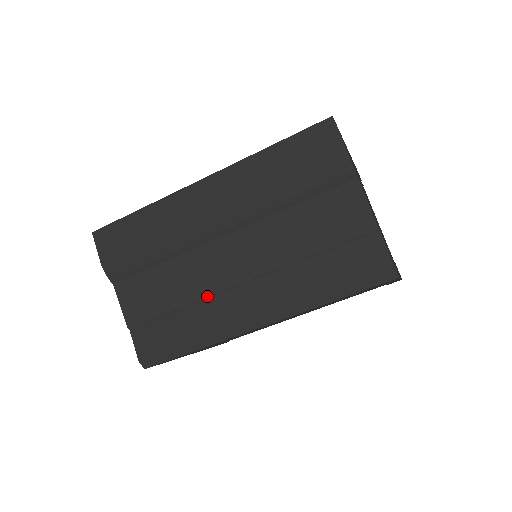
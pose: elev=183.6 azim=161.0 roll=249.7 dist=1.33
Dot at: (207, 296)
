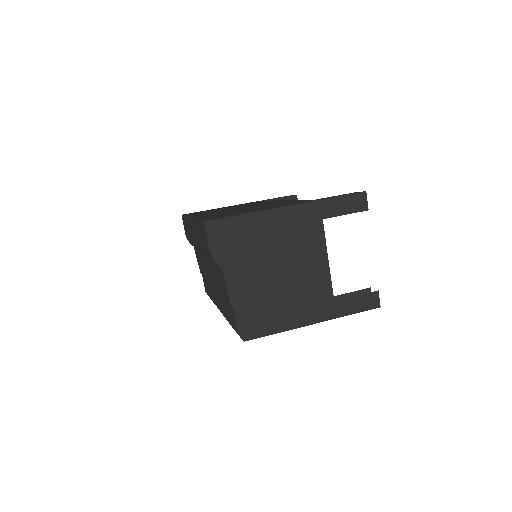
Dot at: (209, 282)
